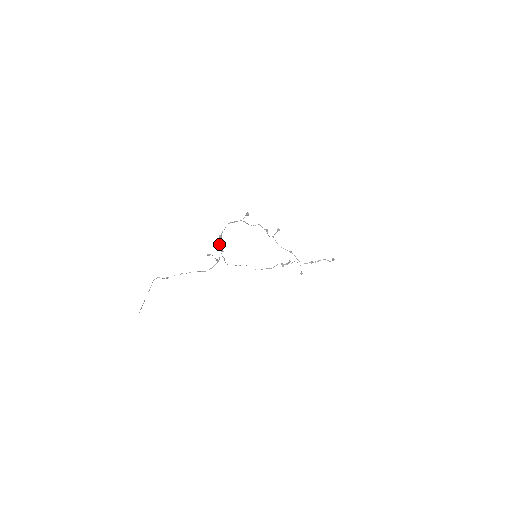
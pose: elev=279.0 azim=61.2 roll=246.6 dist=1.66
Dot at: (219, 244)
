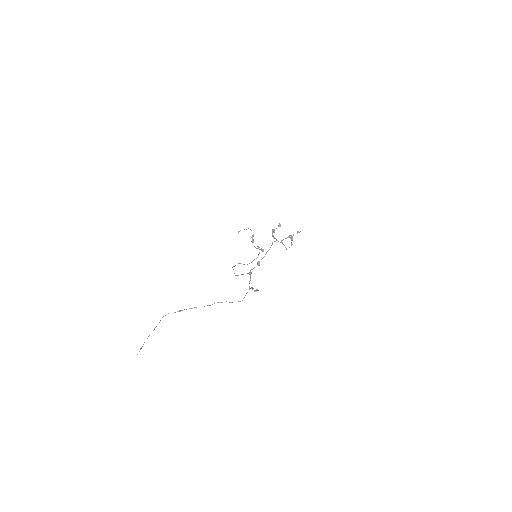
Dot at: (252, 269)
